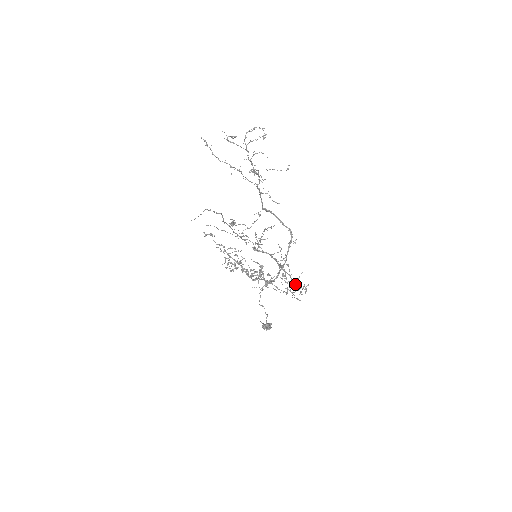
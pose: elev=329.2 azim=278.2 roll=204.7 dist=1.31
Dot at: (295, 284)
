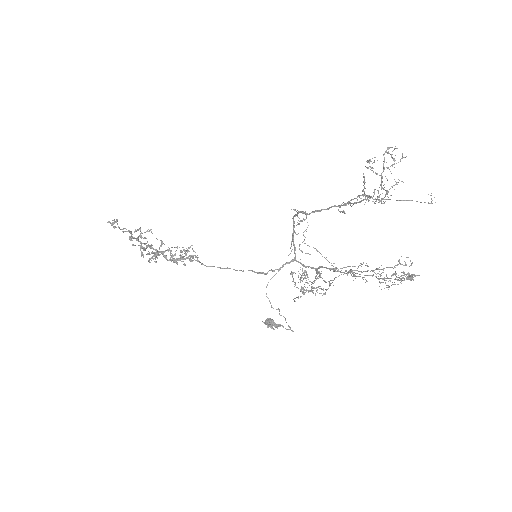
Dot at: occluded
